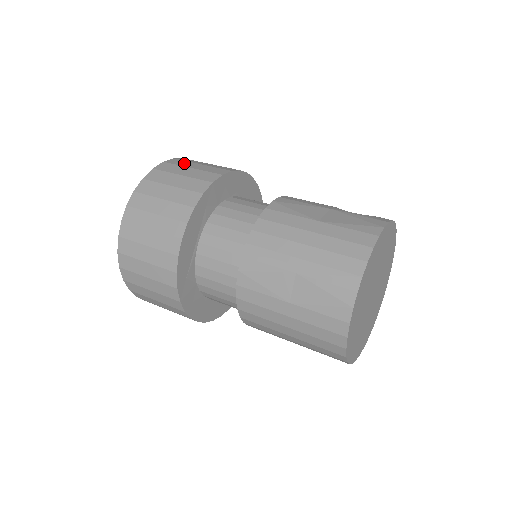
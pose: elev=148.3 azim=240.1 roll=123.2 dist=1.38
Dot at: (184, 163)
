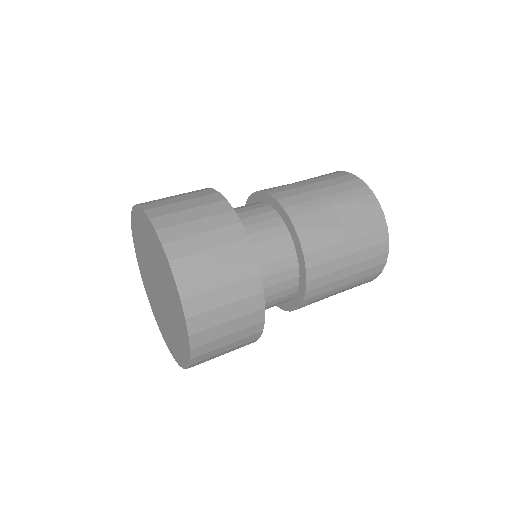
Dot at: occluded
